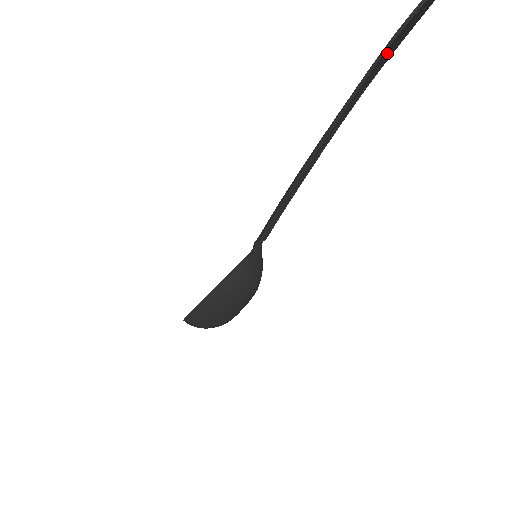
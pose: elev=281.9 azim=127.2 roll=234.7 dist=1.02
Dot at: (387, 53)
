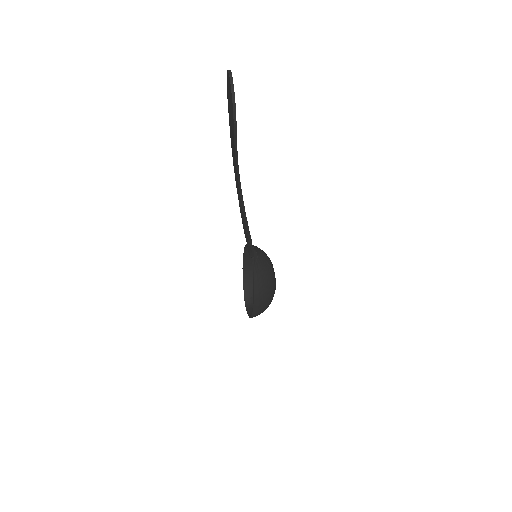
Dot at: occluded
